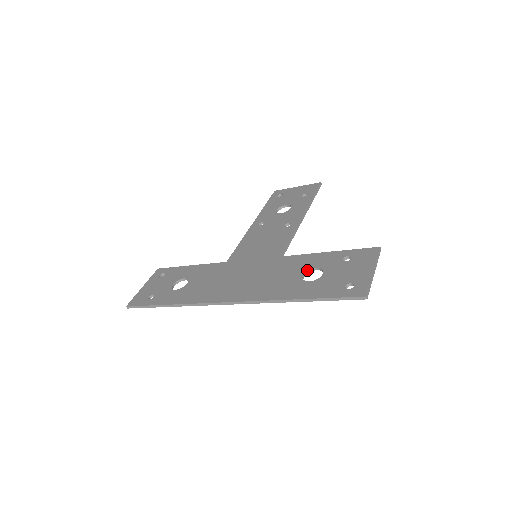
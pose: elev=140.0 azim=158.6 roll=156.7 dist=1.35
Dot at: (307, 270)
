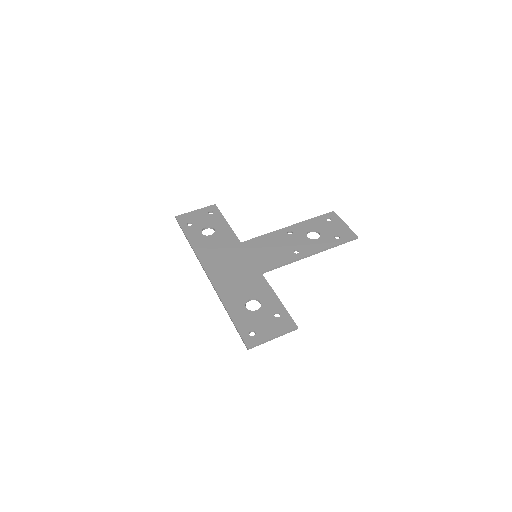
Dot at: (255, 298)
